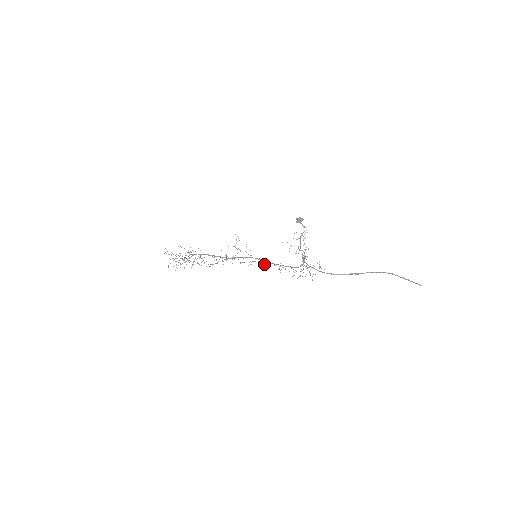
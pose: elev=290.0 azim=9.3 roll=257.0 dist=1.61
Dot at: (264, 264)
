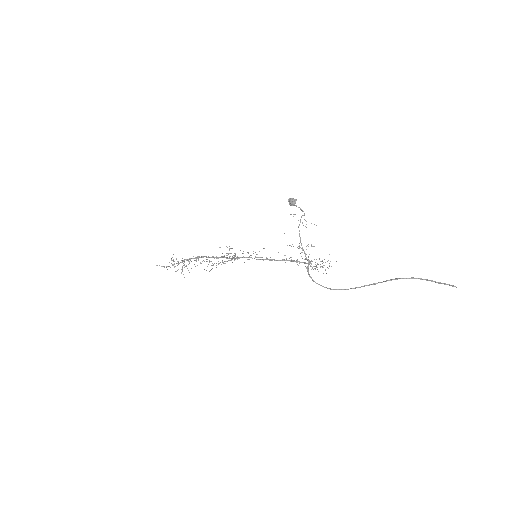
Dot at: occluded
